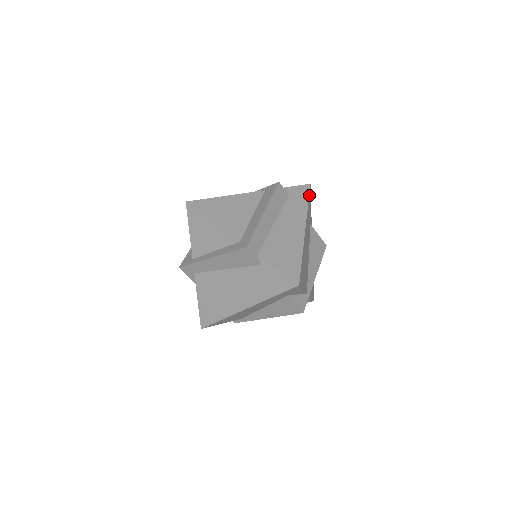
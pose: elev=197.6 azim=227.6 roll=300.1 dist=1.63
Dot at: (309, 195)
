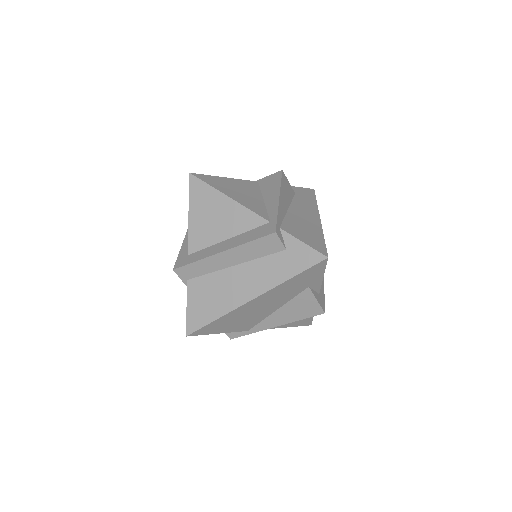
Dot at: (310, 268)
